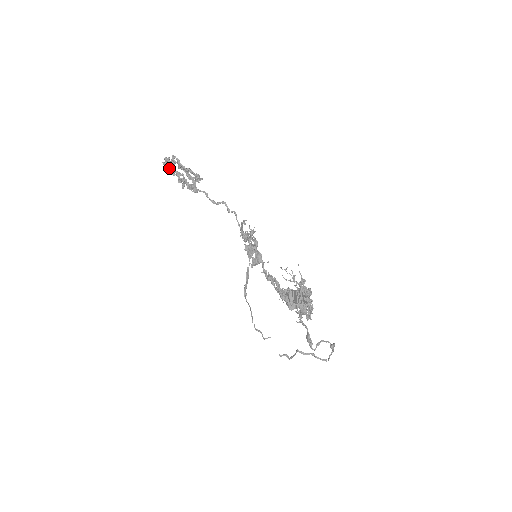
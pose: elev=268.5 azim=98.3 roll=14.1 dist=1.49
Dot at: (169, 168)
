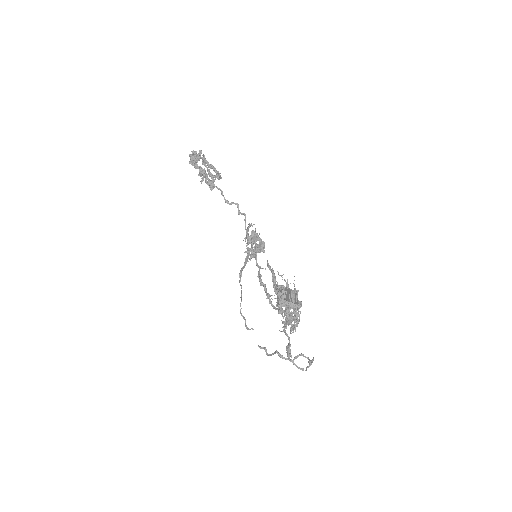
Dot at: occluded
